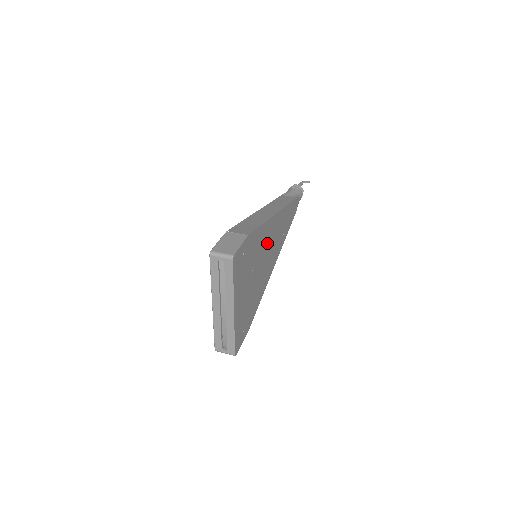
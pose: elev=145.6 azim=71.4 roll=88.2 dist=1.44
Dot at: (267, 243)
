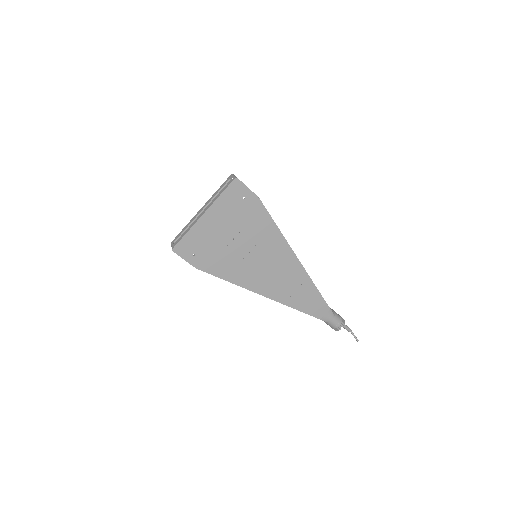
Dot at: (269, 253)
